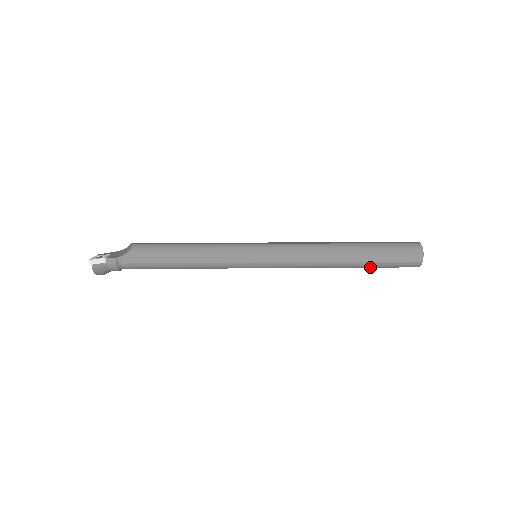
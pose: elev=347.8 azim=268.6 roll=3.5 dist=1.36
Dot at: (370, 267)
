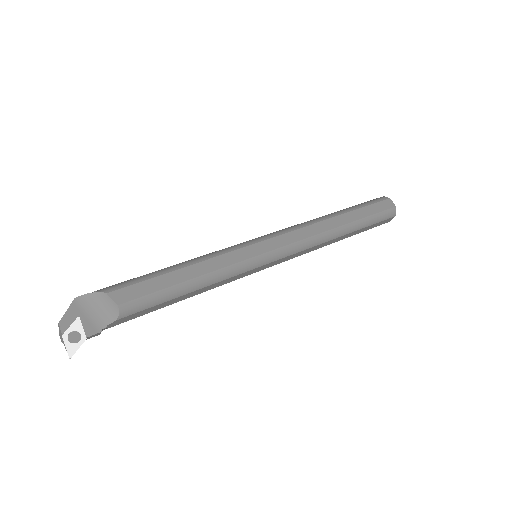
Dot at: occluded
